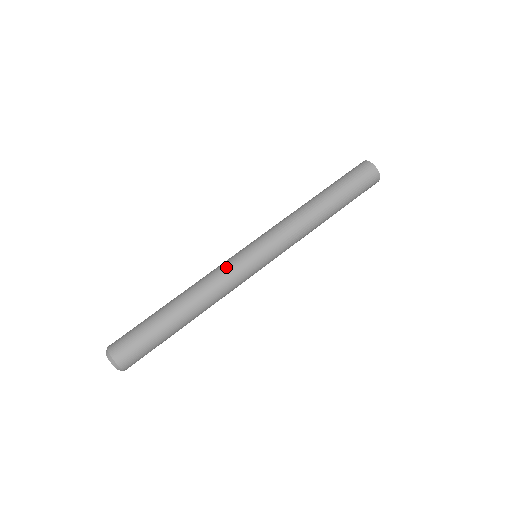
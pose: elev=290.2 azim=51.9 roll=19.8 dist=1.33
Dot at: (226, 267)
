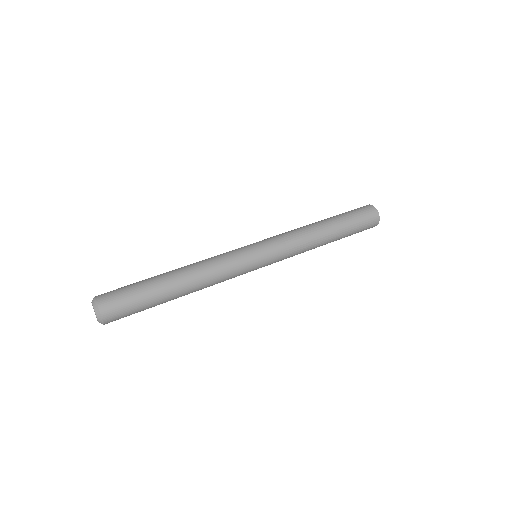
Dot at: (230, 258)
